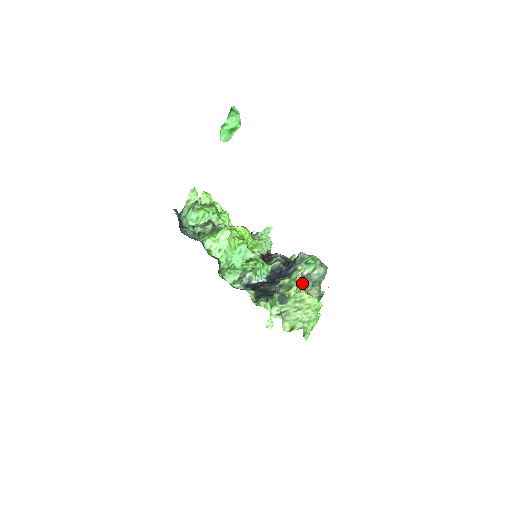
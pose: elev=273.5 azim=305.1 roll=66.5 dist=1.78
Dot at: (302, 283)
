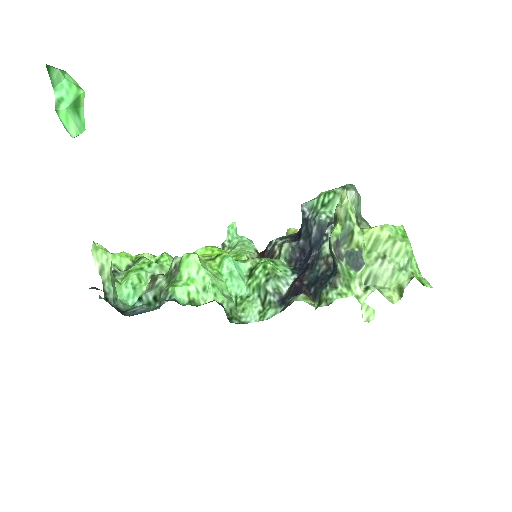
Dot at: occluded
